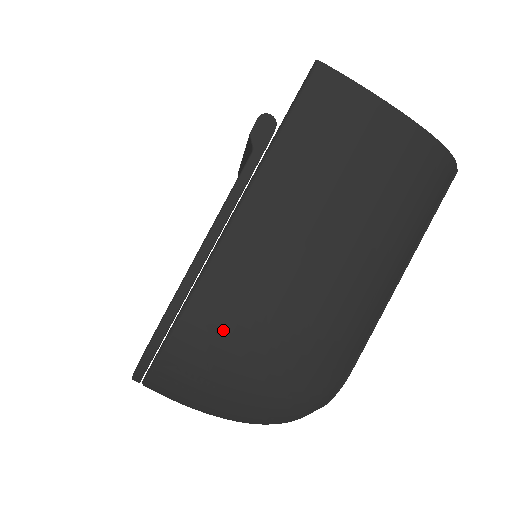
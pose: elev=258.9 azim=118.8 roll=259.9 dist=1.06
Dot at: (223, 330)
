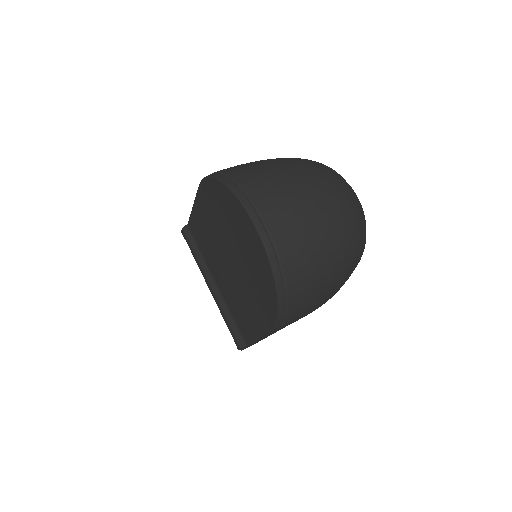
Dot at: occluded
